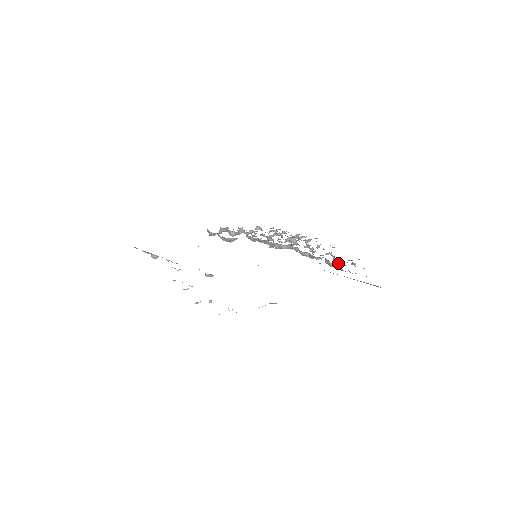
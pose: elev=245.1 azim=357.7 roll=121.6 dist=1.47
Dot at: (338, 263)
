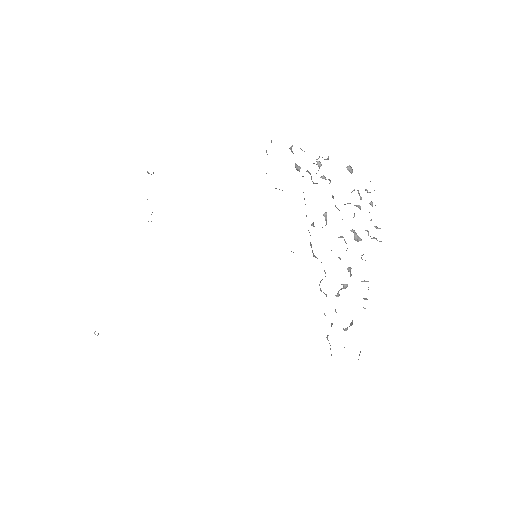
Dot at: occluded
